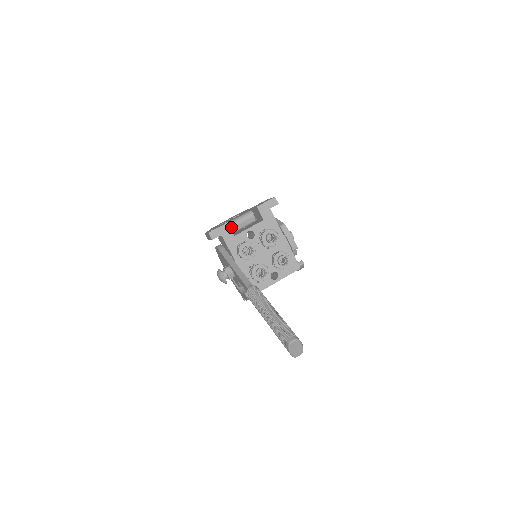
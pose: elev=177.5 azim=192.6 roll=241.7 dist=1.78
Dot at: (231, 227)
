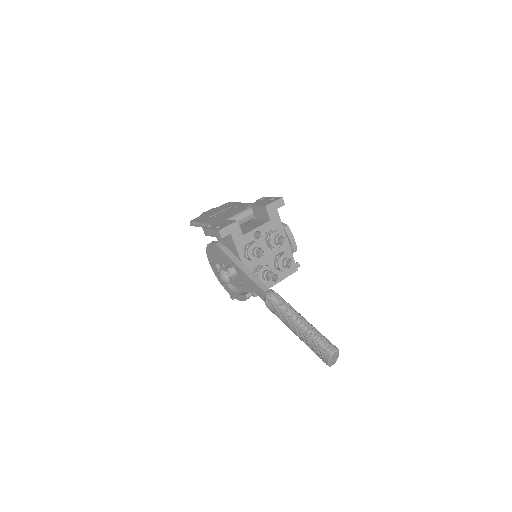
Dot at: occluded
